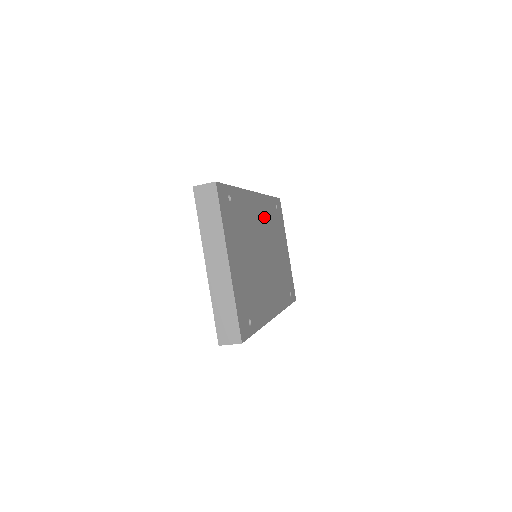
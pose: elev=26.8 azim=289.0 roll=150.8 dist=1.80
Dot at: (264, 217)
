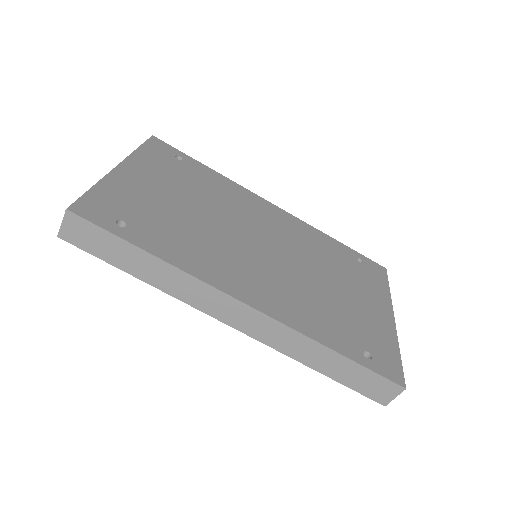
Dot at: (293, 232)
